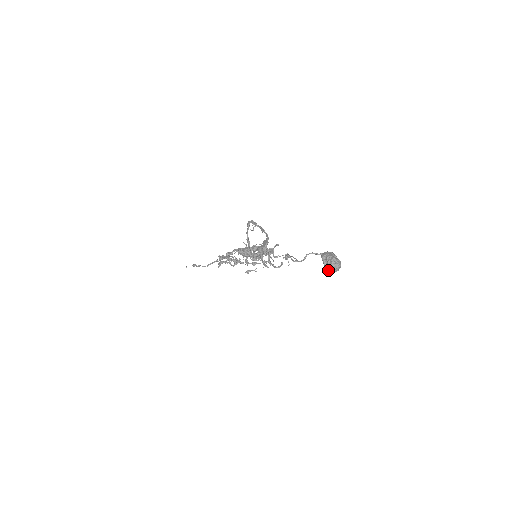
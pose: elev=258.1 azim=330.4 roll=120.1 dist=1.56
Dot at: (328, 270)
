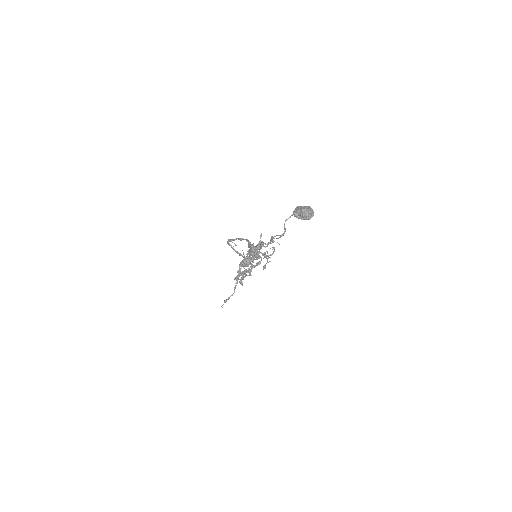
Dot at: occluded
